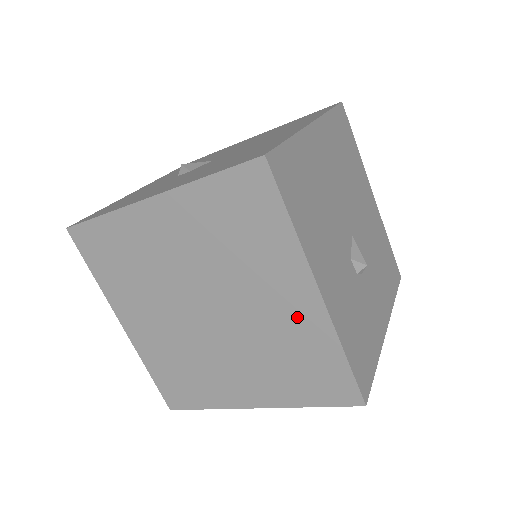
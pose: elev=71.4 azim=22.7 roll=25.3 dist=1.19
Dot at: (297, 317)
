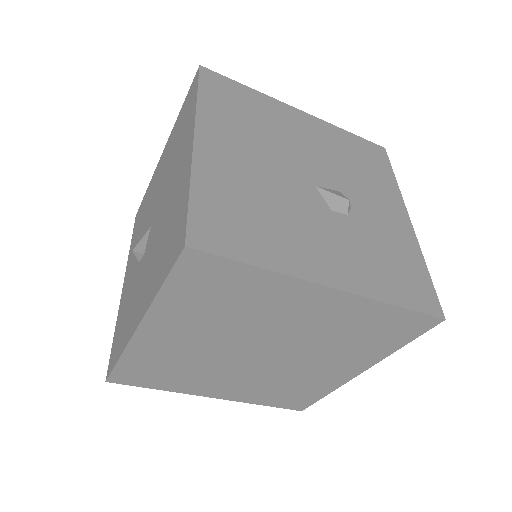
Dot at: (331, 312)
